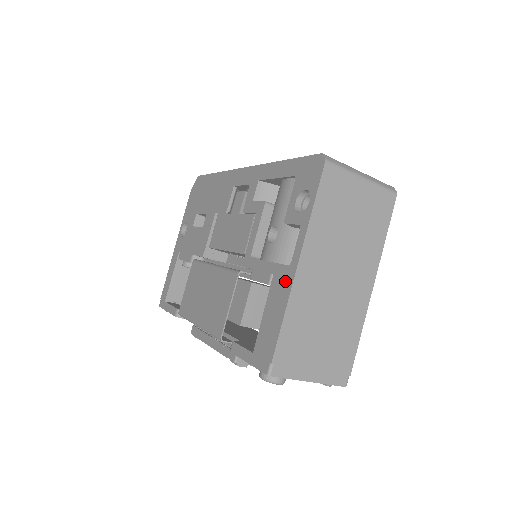
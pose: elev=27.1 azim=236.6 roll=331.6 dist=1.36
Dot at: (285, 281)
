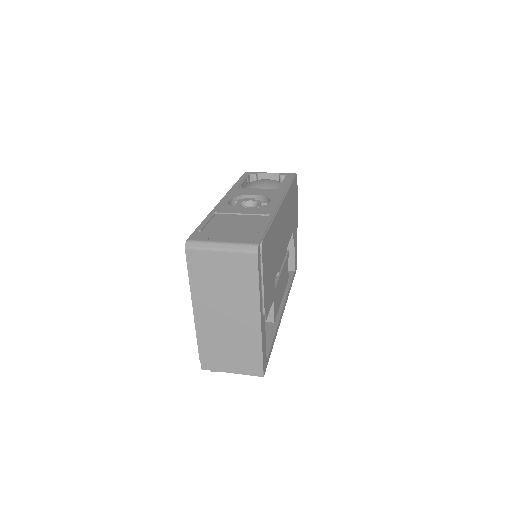
Dot at: occluded
